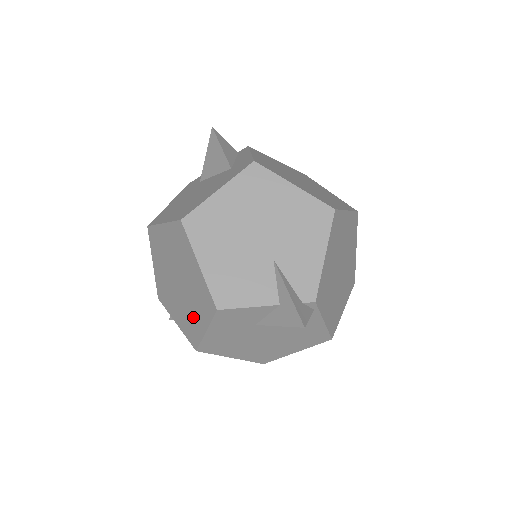
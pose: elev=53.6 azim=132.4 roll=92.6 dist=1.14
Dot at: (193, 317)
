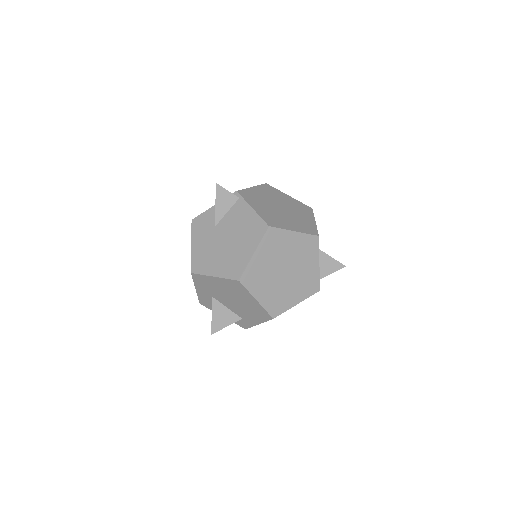
Dot at: occluded
